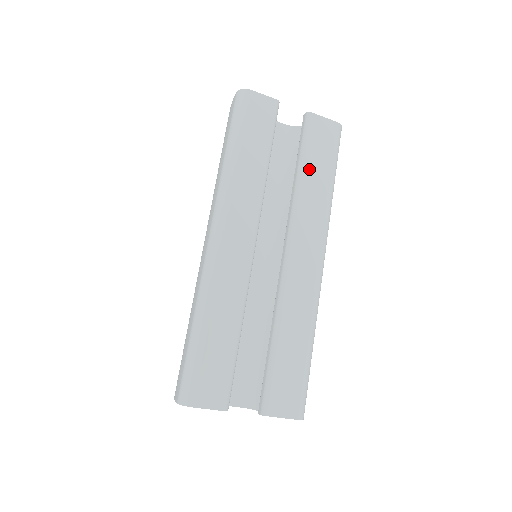
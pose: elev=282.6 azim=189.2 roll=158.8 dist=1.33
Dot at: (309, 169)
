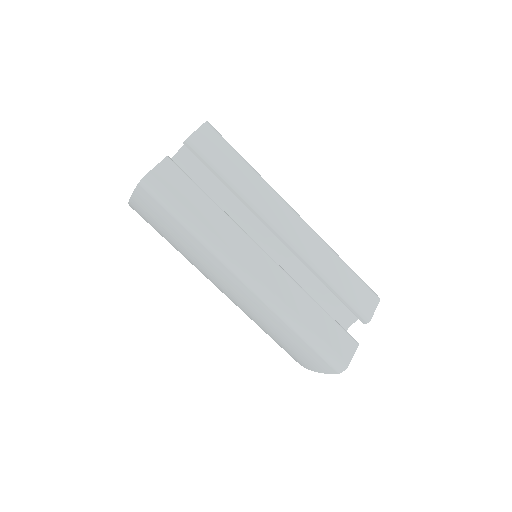
Dot at: (232, 174)
